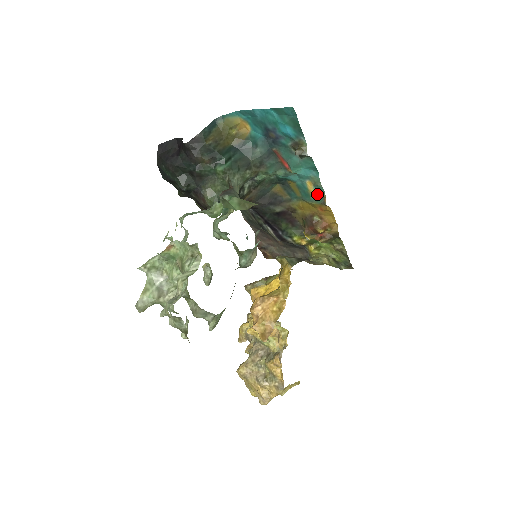
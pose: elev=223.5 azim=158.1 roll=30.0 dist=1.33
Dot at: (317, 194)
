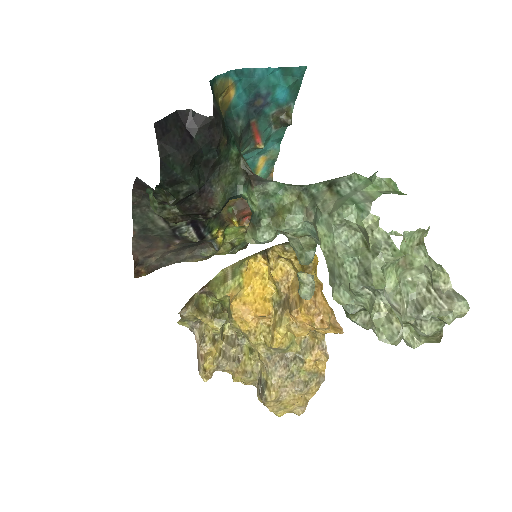
Dot at: (265, 170)
